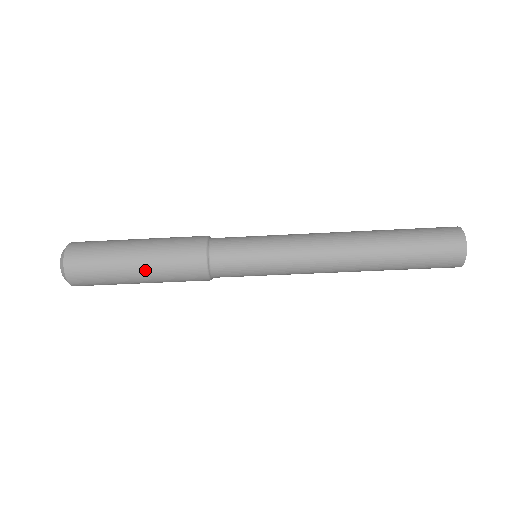
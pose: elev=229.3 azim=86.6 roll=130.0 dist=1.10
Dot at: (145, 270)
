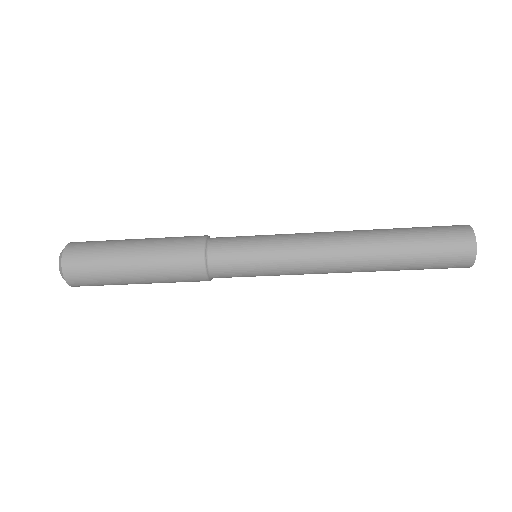
Dot at: (142, 269)
